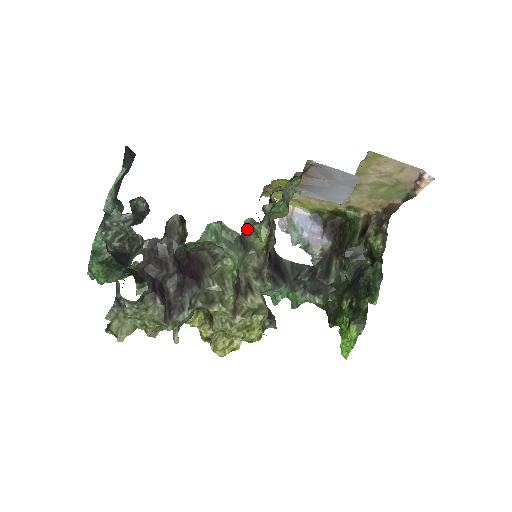
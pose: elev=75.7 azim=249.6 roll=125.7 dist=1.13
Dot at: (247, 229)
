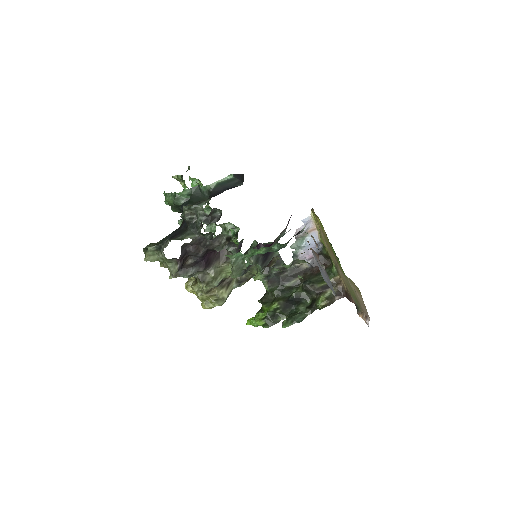
Dot at: occluded
